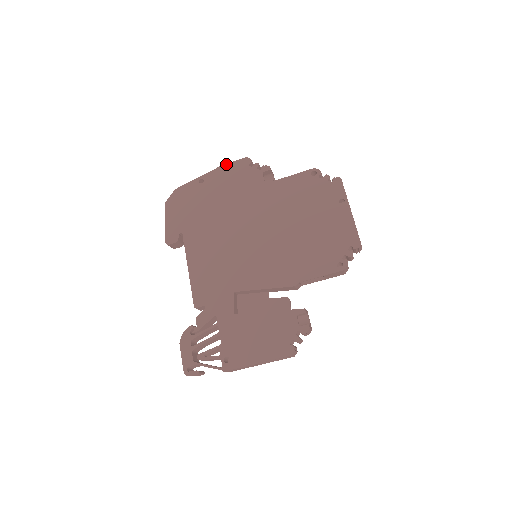
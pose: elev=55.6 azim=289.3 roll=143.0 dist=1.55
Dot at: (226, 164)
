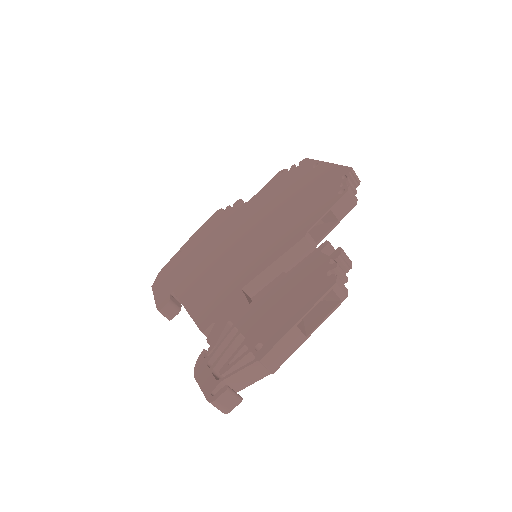
Dot at: (201, 226)
